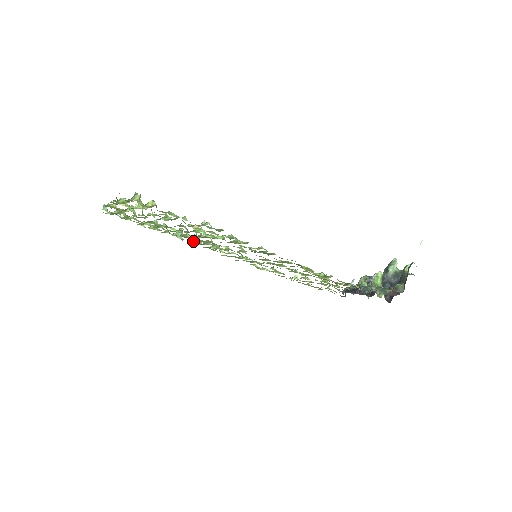
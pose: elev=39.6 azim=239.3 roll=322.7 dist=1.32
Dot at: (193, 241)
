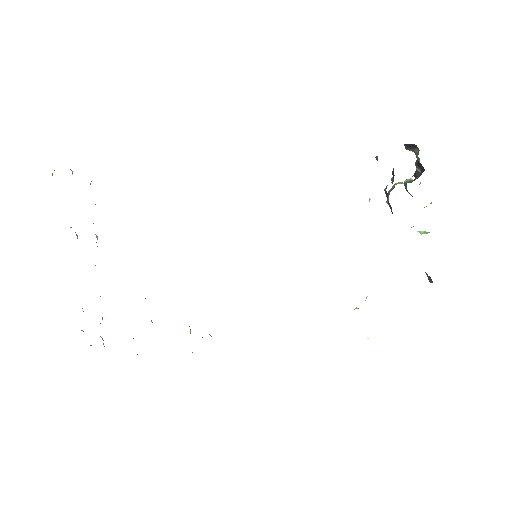
Dot at: occluded
